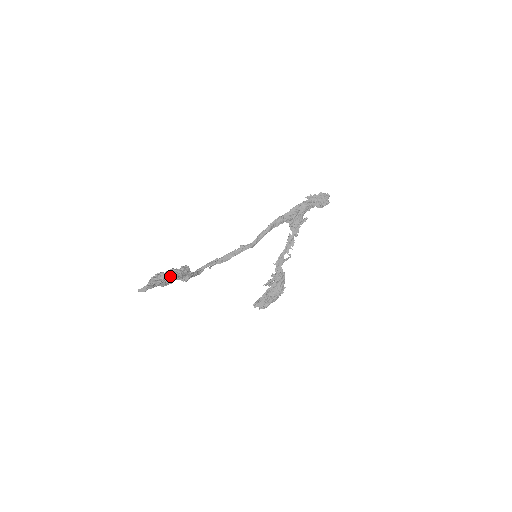
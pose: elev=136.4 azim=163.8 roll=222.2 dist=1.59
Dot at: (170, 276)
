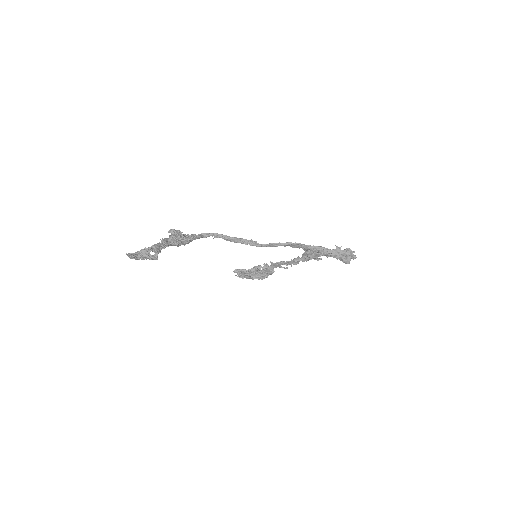
Dot at: (165, 247)
